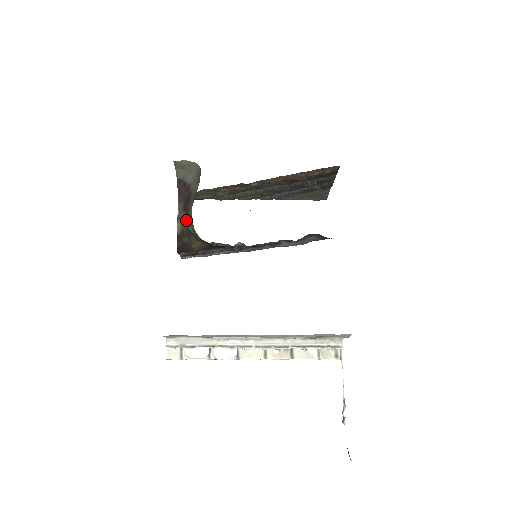
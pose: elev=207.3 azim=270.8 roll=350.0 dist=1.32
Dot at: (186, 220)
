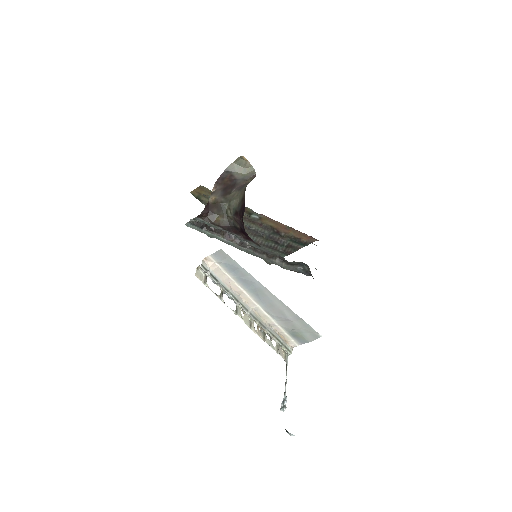
Dot at: (224, 197)
